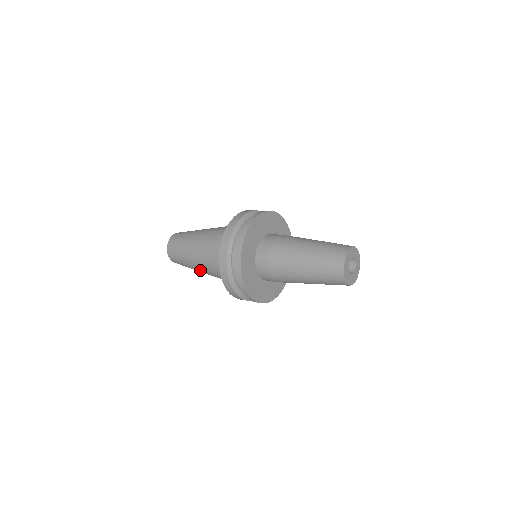
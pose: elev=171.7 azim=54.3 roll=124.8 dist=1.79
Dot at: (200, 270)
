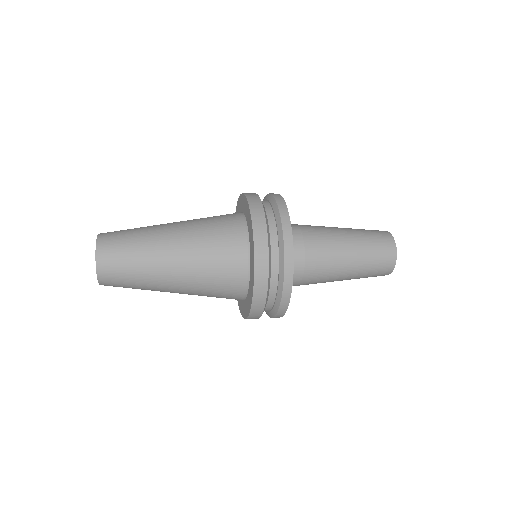
Dot at: (171, 292)
